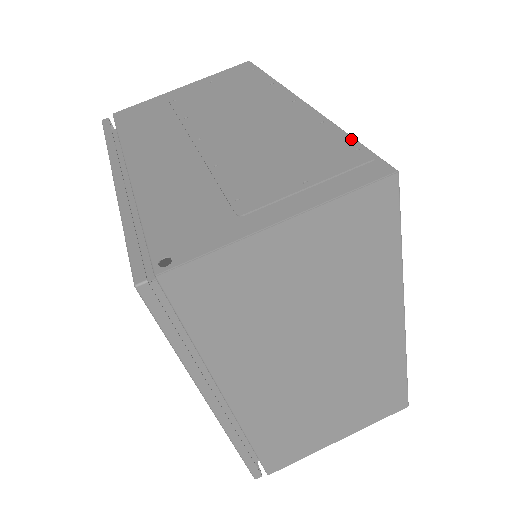
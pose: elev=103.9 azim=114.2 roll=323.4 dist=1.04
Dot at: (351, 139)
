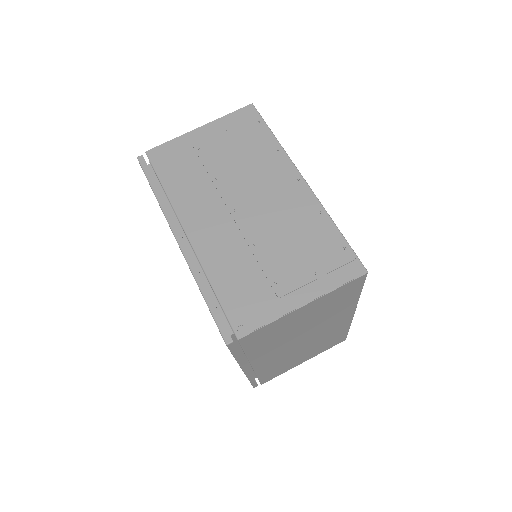
Dot at: (340, 236)
